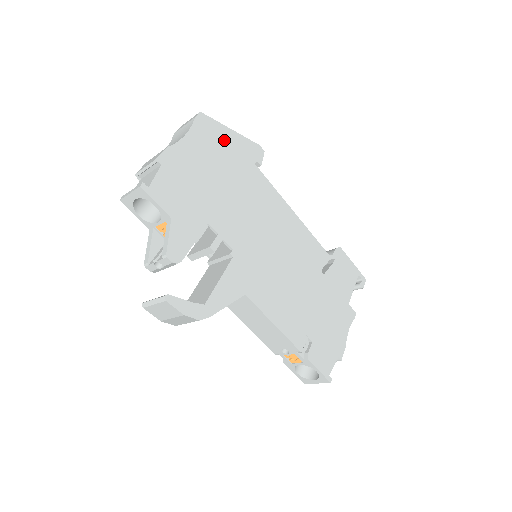
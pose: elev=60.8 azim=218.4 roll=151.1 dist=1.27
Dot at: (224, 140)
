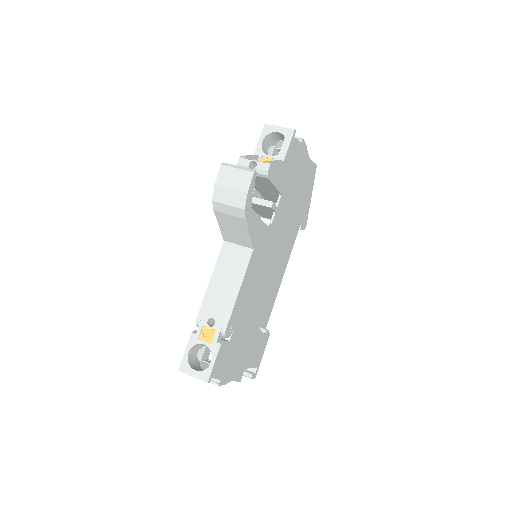
Dot at: (308, 191)
